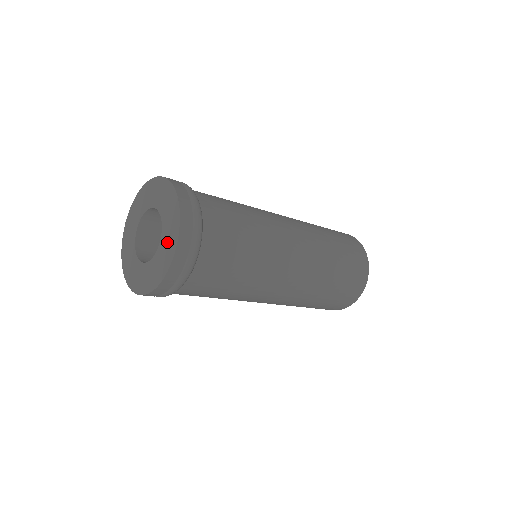
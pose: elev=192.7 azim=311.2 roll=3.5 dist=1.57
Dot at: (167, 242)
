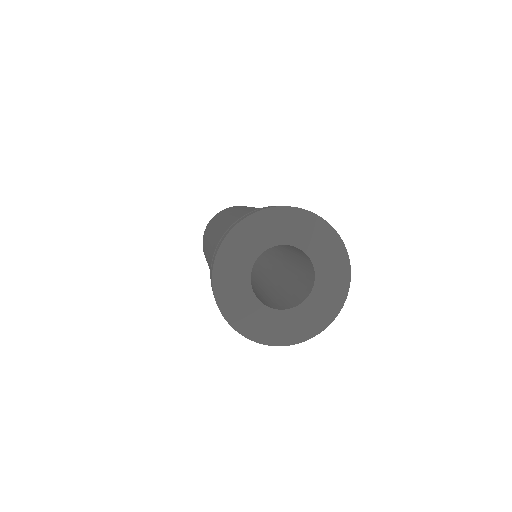
Dot at: (331, 280)
